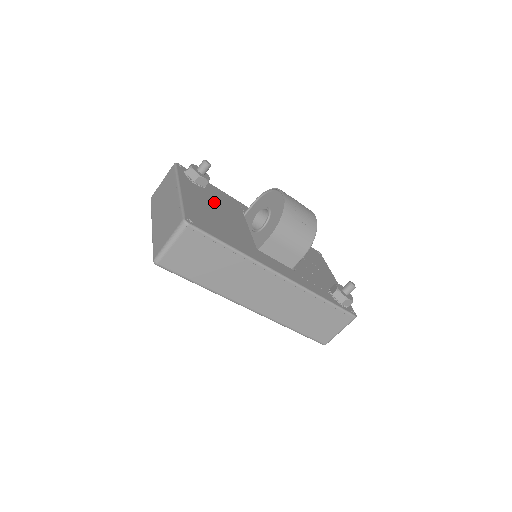
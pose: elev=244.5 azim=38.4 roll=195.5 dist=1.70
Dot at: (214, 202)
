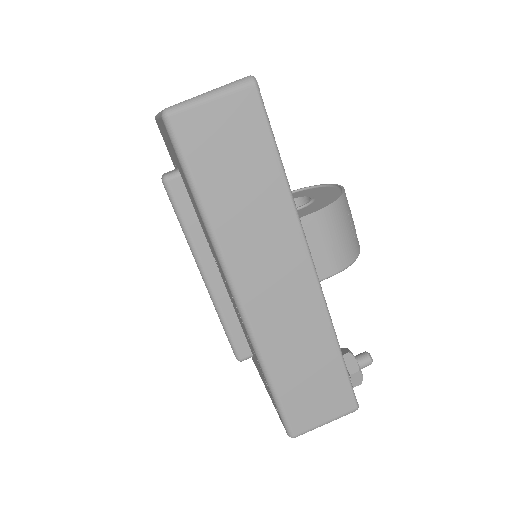
Dot at: occluded
